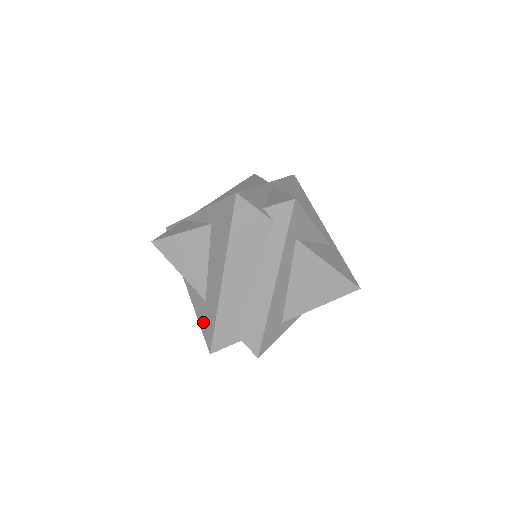
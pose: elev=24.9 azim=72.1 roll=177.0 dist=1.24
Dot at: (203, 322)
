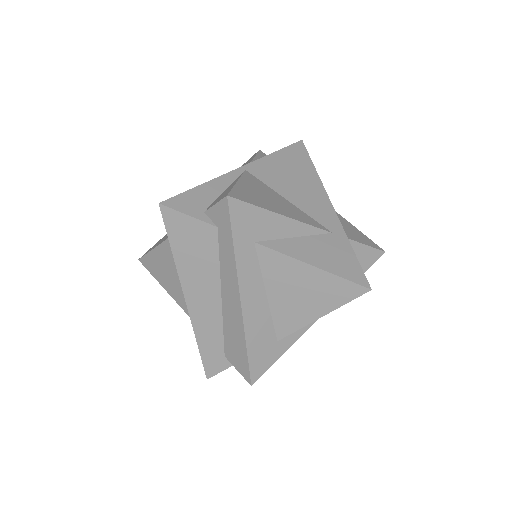
Dot at: occluded
